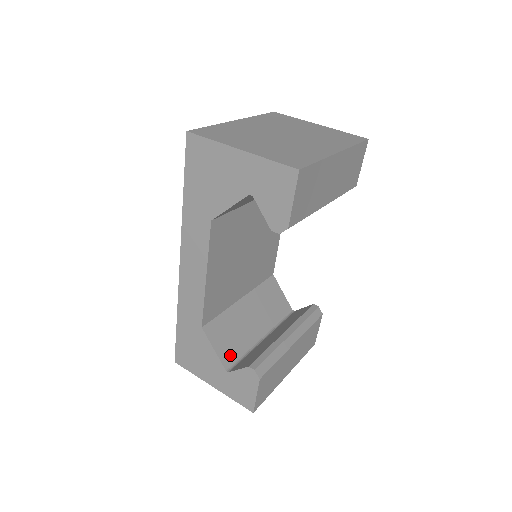
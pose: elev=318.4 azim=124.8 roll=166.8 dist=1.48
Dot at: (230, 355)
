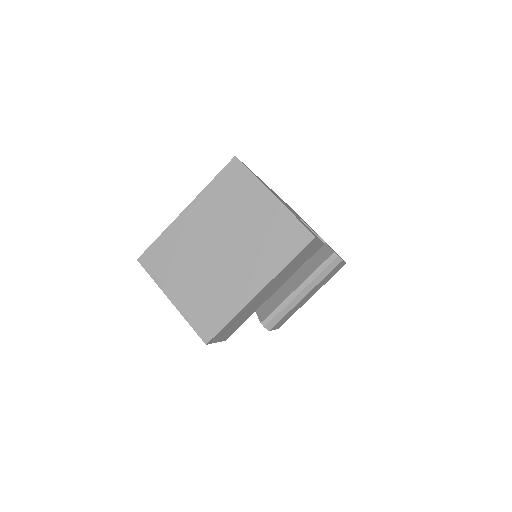
Dot at: occluded
